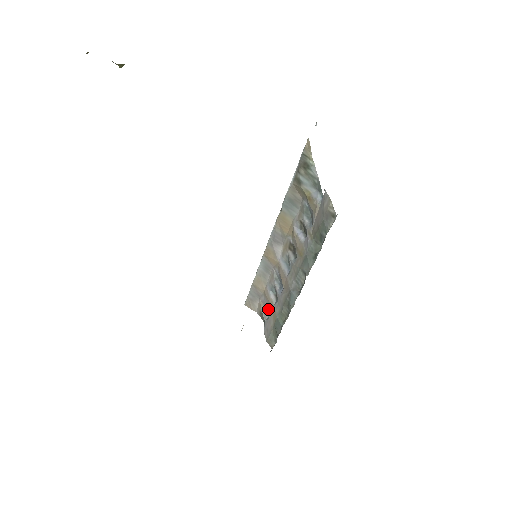
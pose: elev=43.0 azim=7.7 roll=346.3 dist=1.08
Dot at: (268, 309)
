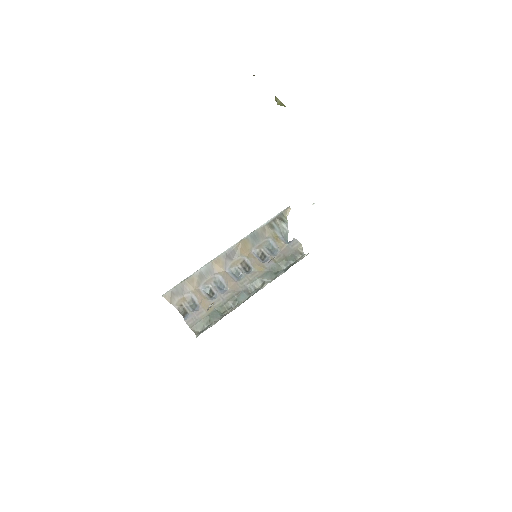
Dot at: (193, 304)
